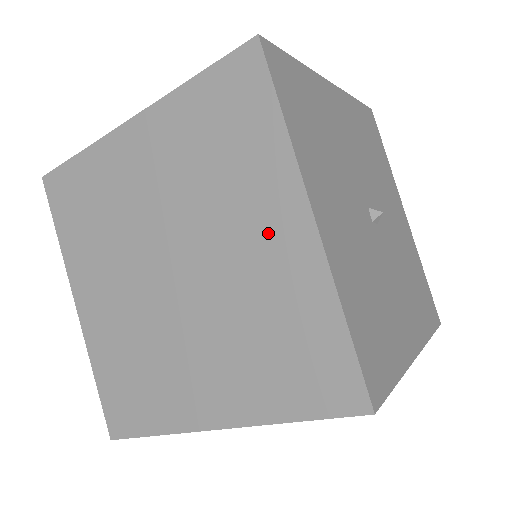
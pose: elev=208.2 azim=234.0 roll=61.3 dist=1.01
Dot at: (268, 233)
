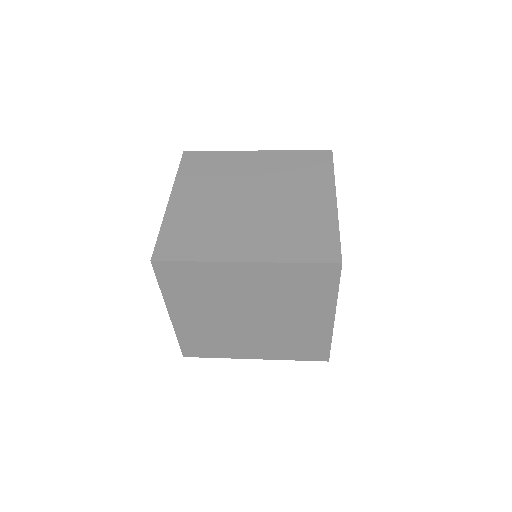
Dot at: (311, 318)
